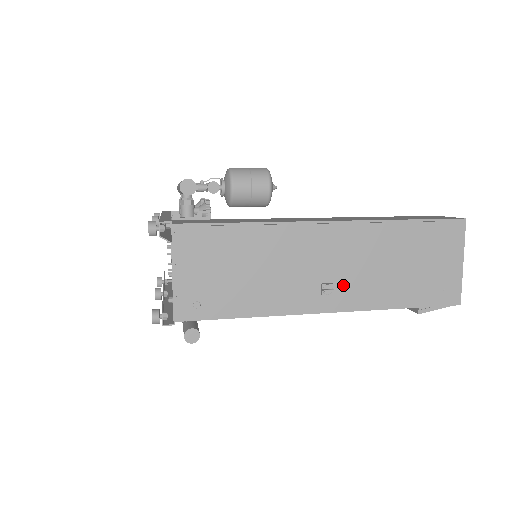
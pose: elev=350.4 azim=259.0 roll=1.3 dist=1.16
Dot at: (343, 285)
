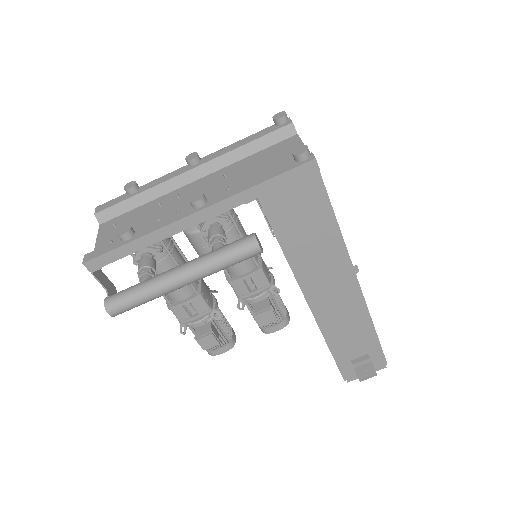
Dot at: occluded
